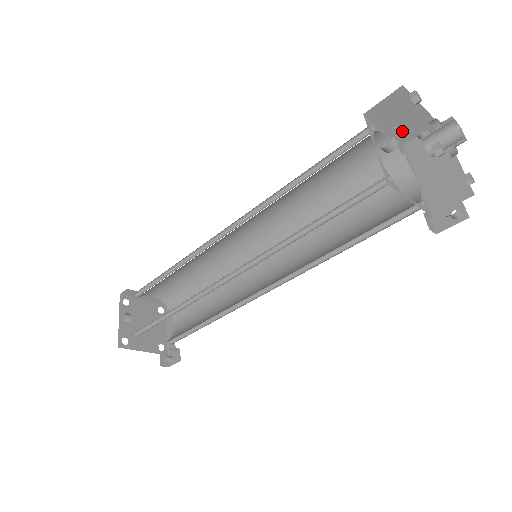
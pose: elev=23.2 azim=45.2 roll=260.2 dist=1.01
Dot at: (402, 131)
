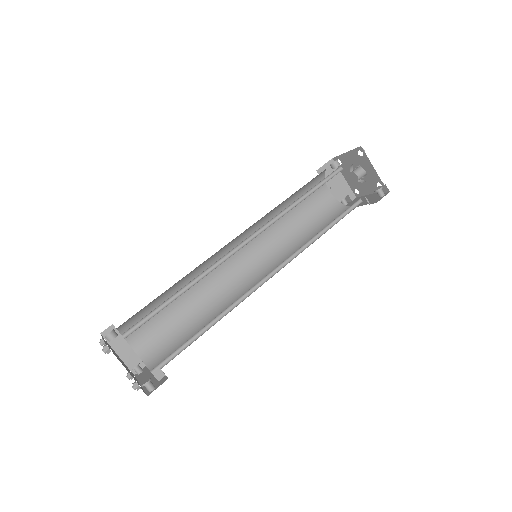
Dot at: (336, 191)
